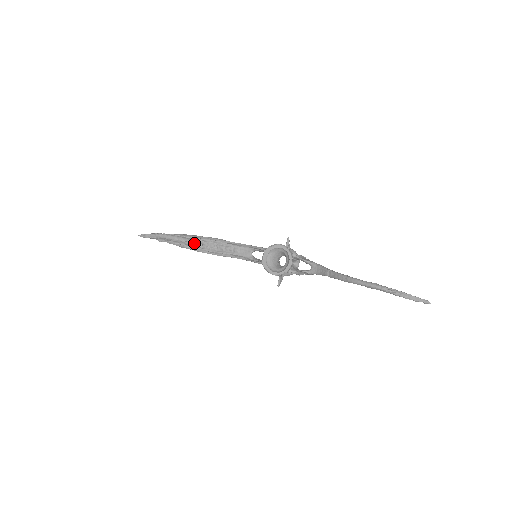
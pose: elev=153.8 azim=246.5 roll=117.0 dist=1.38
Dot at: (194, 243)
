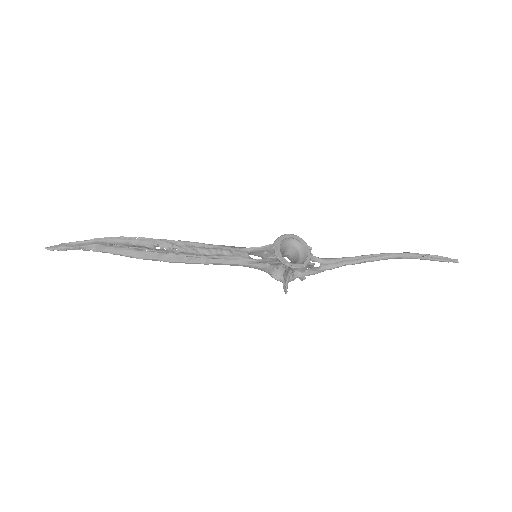
Dot at: (162, 248)
